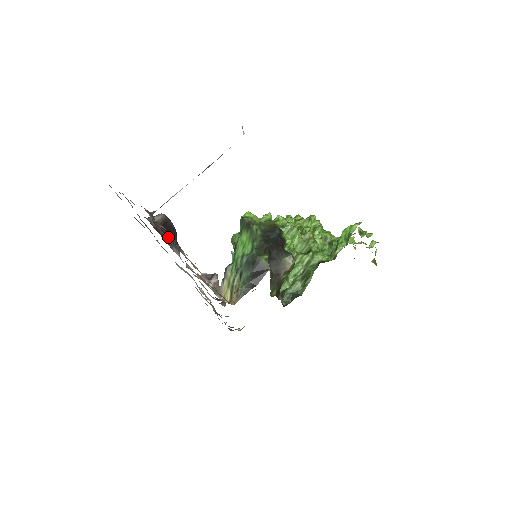
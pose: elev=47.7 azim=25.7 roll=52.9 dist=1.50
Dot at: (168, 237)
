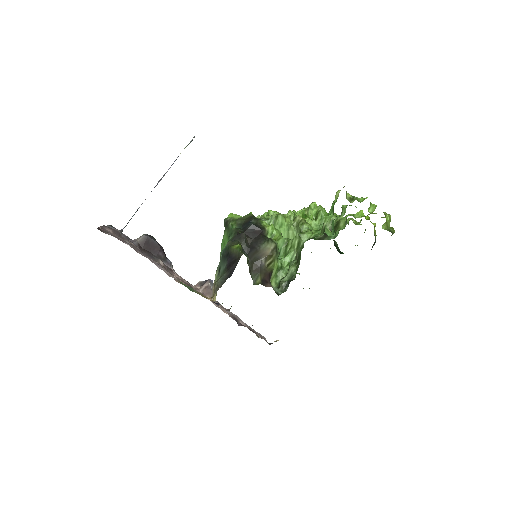
Dot at: (154, 254)
